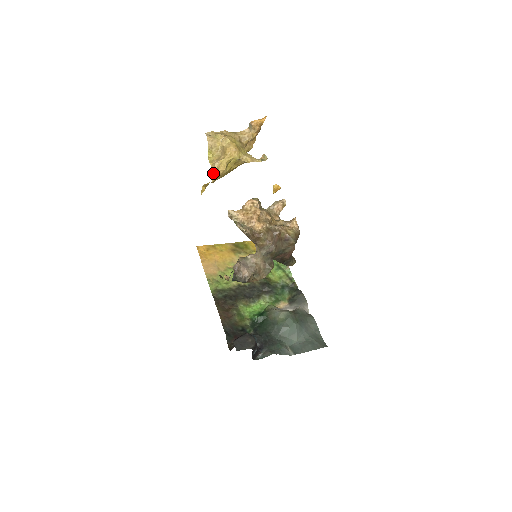
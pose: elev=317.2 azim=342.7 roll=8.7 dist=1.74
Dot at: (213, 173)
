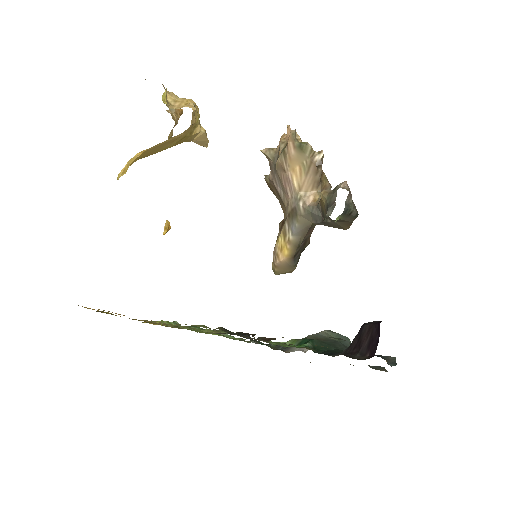
Dot at: (192, 114)
